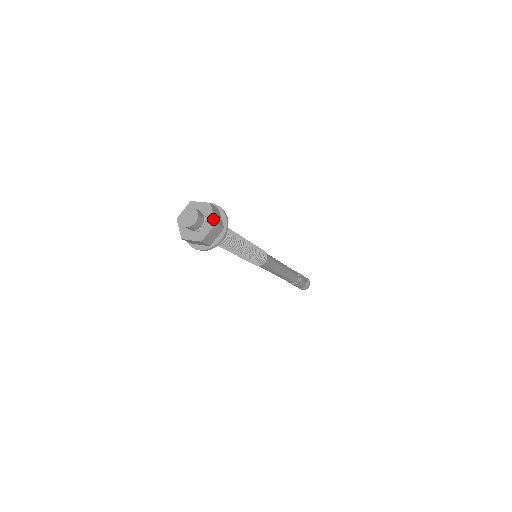
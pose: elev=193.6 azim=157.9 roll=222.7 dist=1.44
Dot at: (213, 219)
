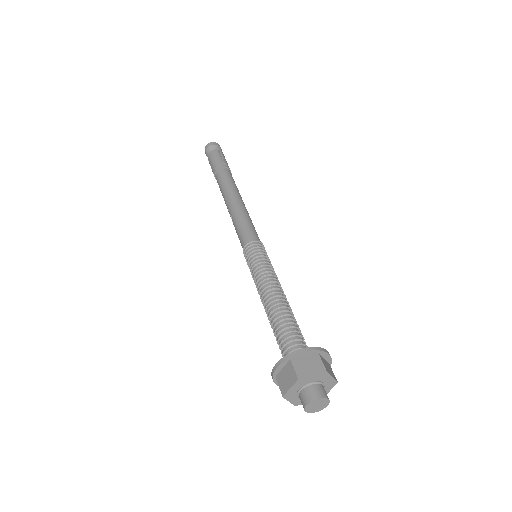
Dot at: occluded
